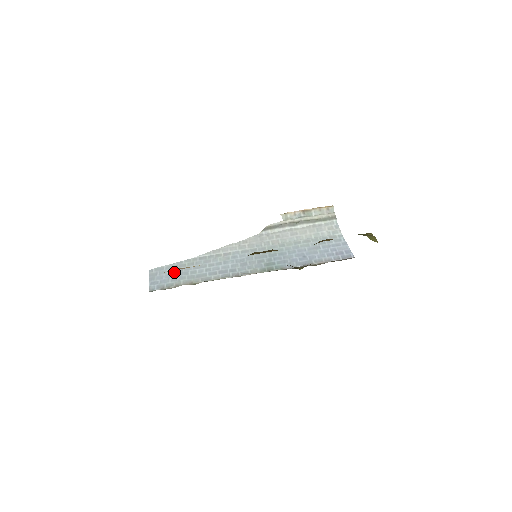
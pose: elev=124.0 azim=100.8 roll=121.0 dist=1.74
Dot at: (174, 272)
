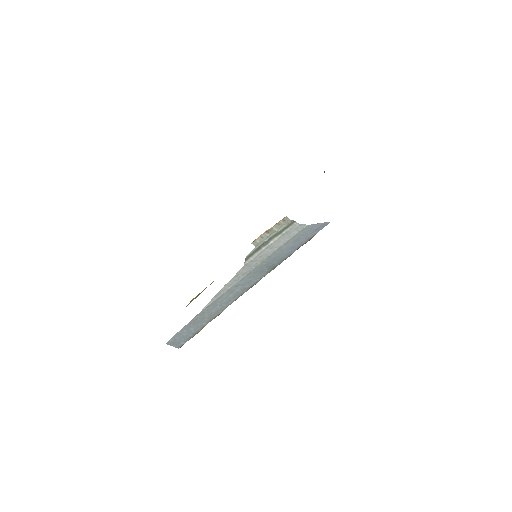
Dot at: (191, 326)
